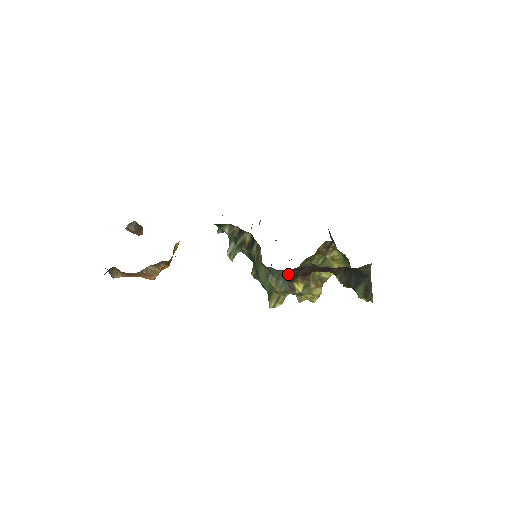
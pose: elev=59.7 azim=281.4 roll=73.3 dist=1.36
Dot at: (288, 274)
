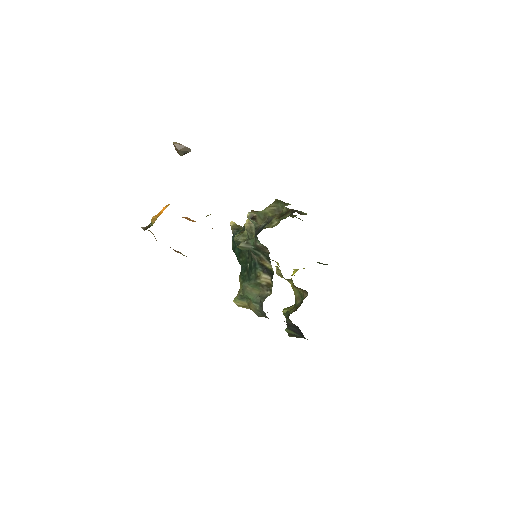
Dot at: occluded
